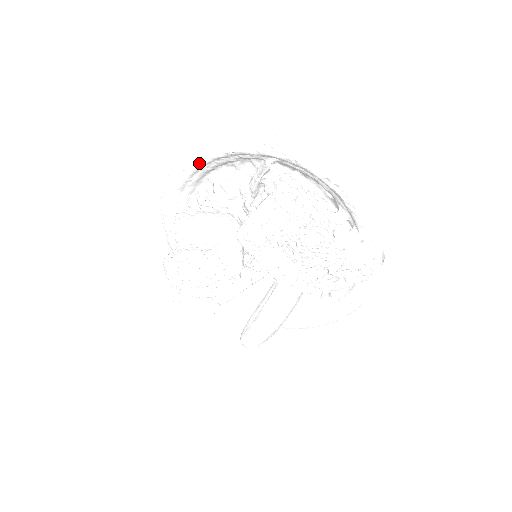
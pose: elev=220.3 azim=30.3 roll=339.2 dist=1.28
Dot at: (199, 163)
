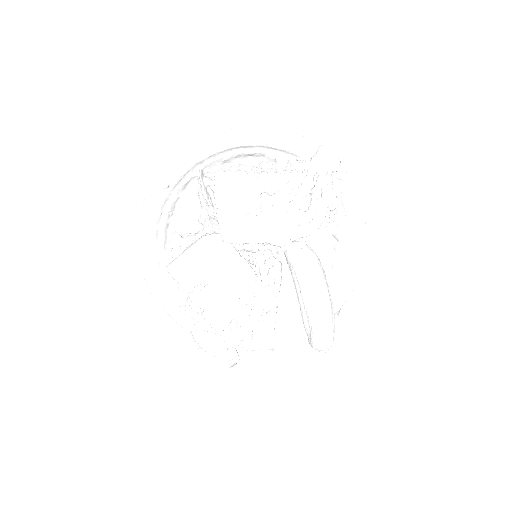
Dot at: (153, 222)
